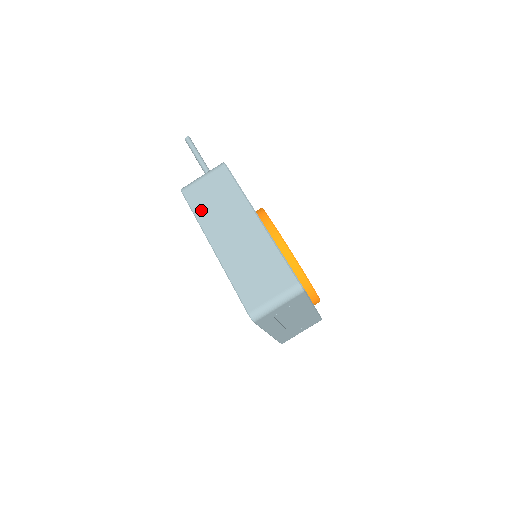
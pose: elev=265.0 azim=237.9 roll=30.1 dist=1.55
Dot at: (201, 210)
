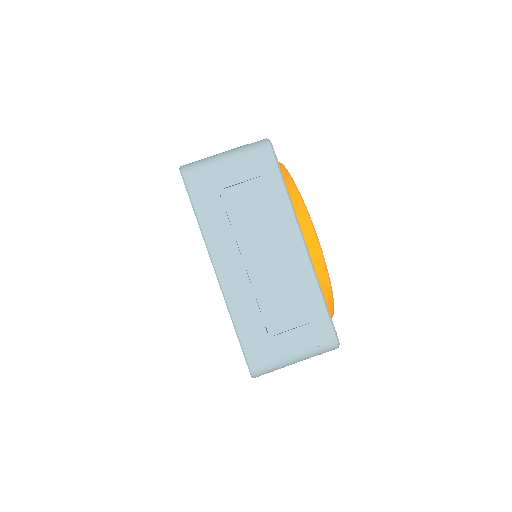
Dot at: occluded
